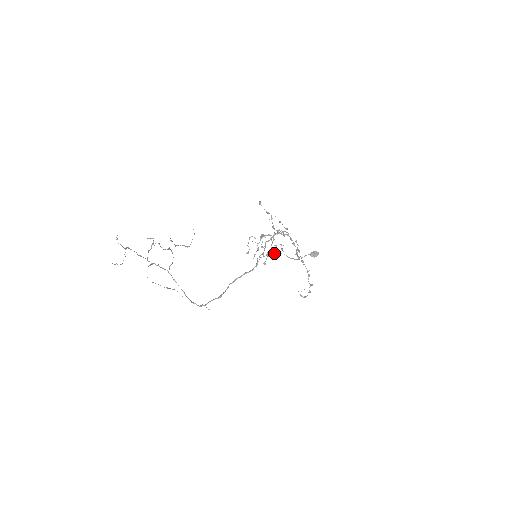
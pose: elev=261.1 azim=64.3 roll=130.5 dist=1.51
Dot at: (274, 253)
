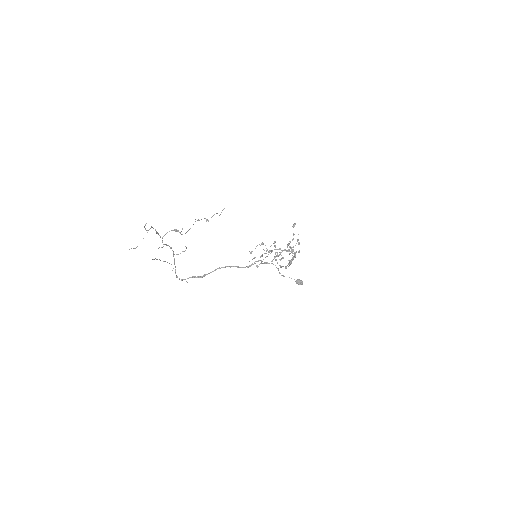
Dot at: (271, 263)
